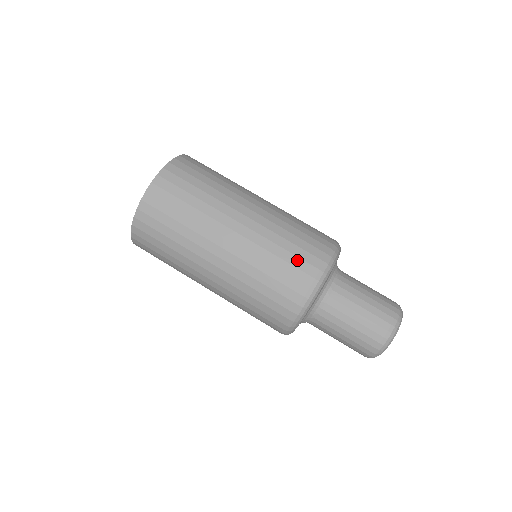
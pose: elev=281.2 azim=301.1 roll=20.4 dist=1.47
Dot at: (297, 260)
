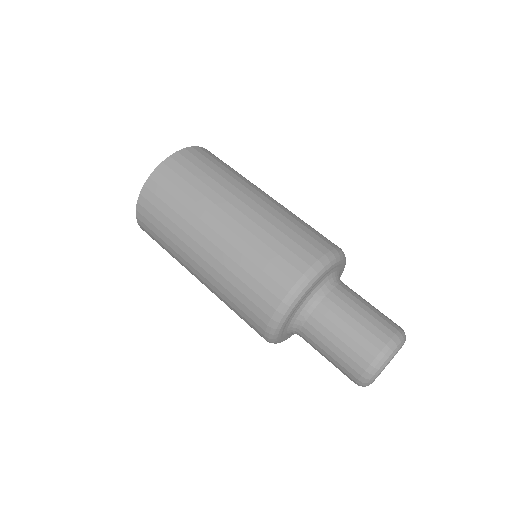
Dot at: (288, 253)
